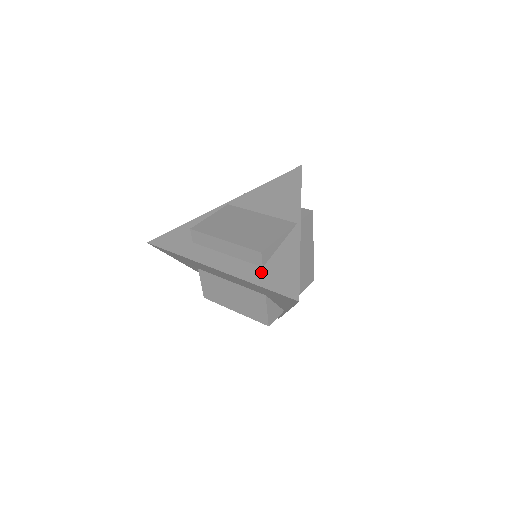
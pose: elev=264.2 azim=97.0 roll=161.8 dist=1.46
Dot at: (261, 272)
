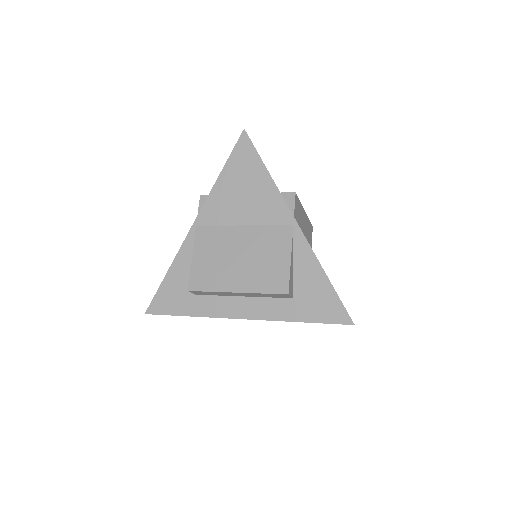
Dot at: (295, 305)
